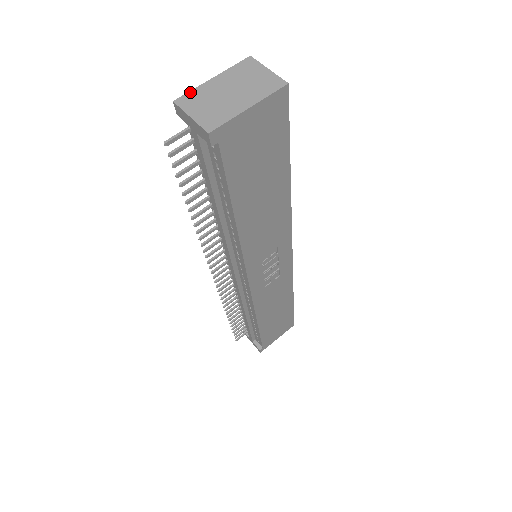
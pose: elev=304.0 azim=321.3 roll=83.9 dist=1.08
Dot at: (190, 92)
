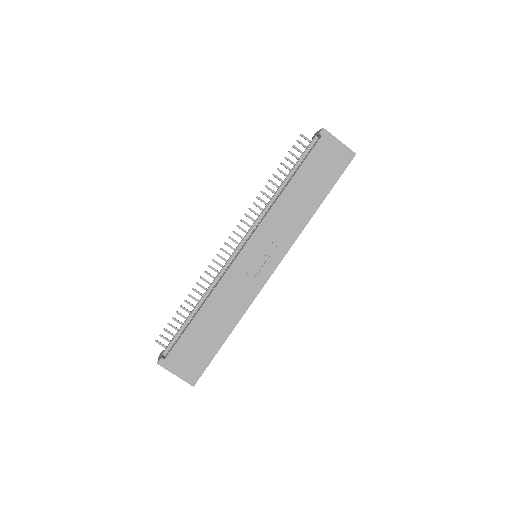
Dot at: occluded
